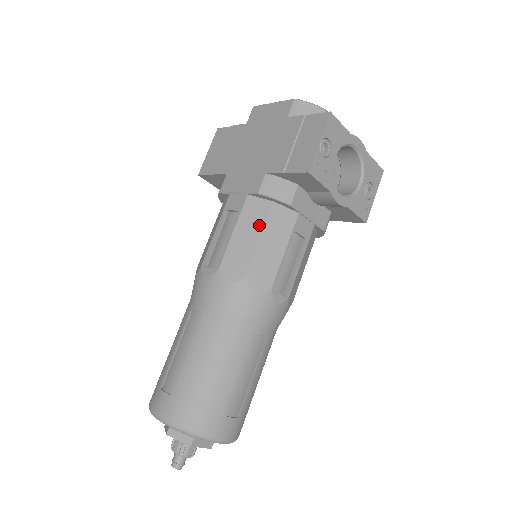
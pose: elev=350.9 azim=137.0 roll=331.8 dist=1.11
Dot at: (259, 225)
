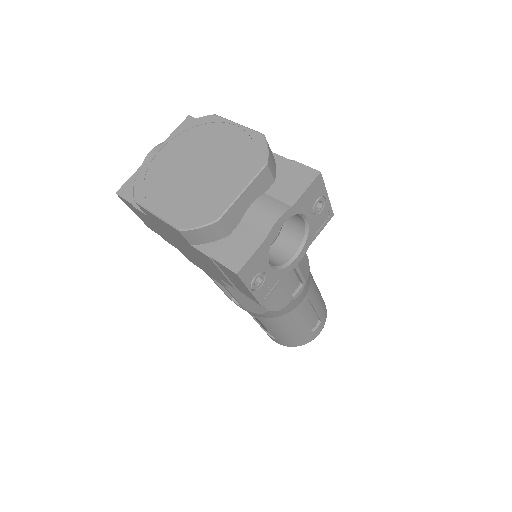
Dot at: occluded
